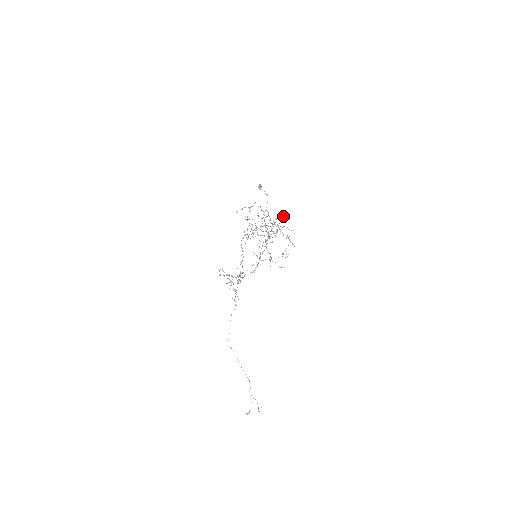
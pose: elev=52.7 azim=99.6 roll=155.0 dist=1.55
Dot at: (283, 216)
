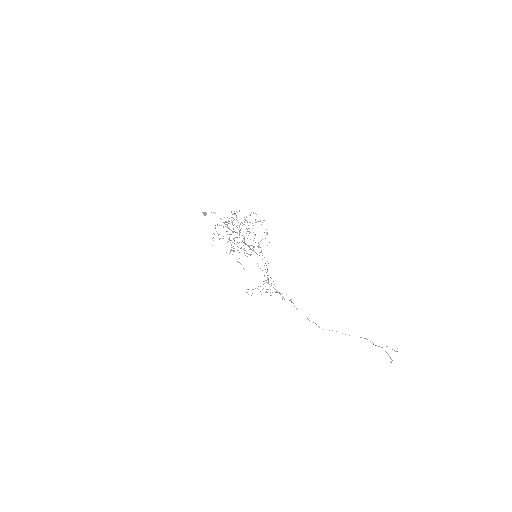
Dot at: (235, 213)
